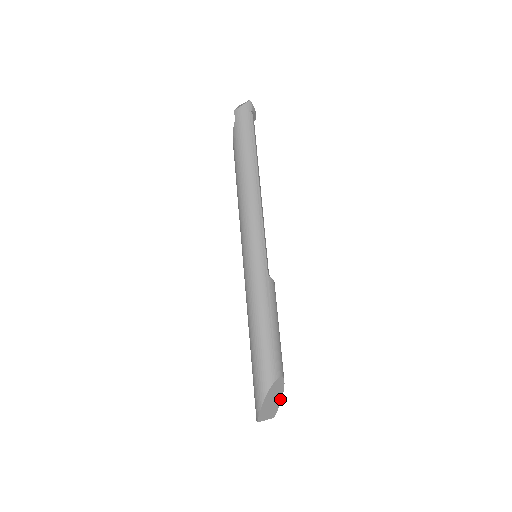
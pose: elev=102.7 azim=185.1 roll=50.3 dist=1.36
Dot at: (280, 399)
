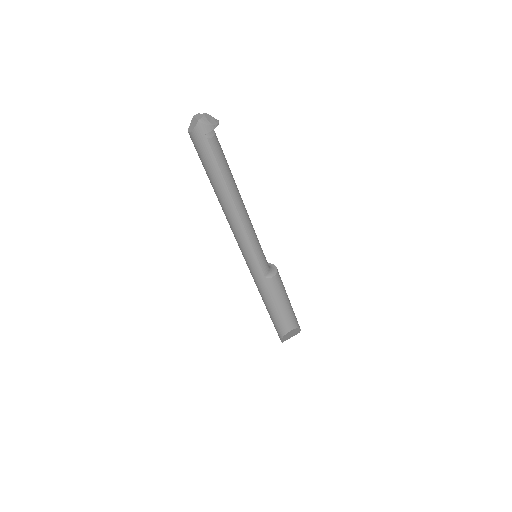
Dot at: (299, 330)
